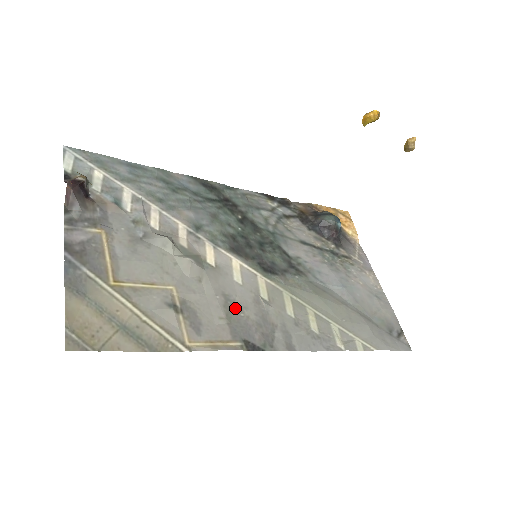
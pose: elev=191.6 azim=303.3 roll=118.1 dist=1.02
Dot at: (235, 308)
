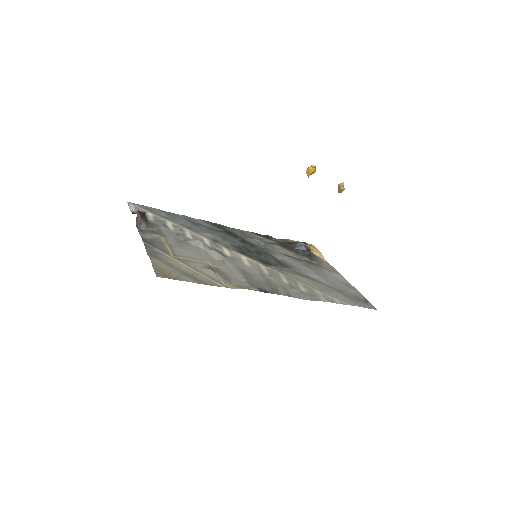
Dot at: (249, 275)
